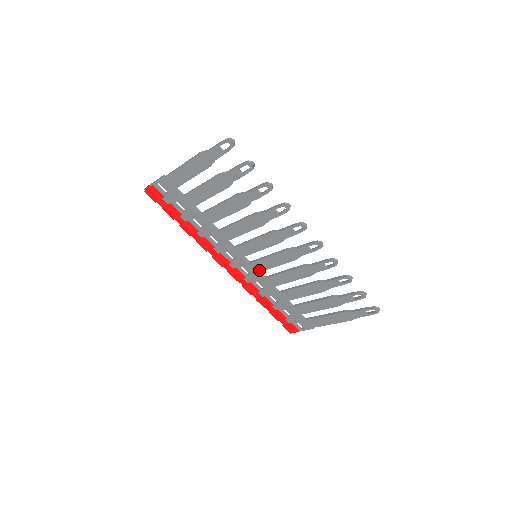
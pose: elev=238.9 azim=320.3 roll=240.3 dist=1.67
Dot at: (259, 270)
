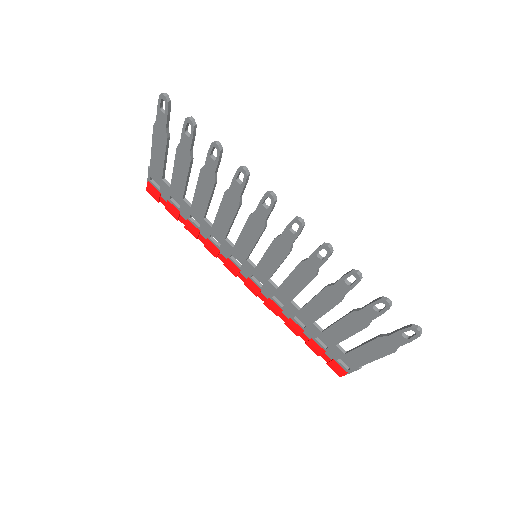
Dot at: (267, 277)
